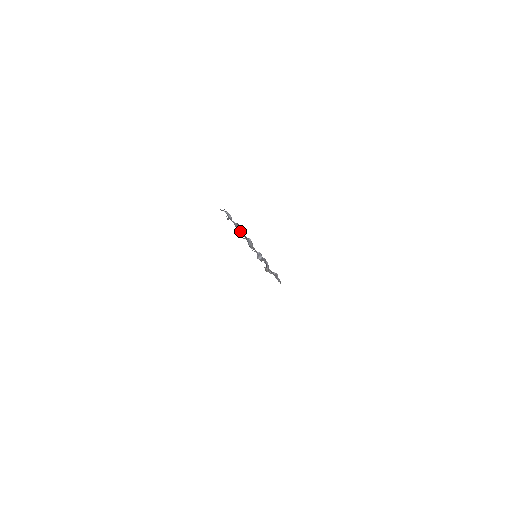
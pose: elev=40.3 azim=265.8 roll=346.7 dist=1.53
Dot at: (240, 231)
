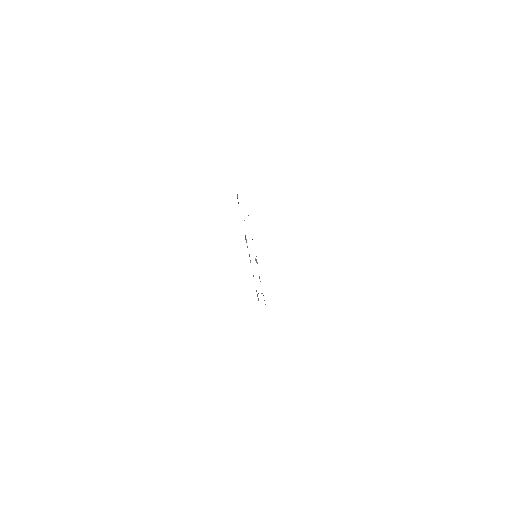
Dot at: occluded
